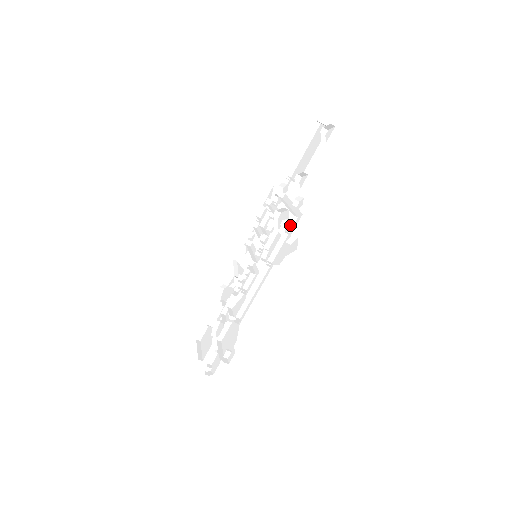
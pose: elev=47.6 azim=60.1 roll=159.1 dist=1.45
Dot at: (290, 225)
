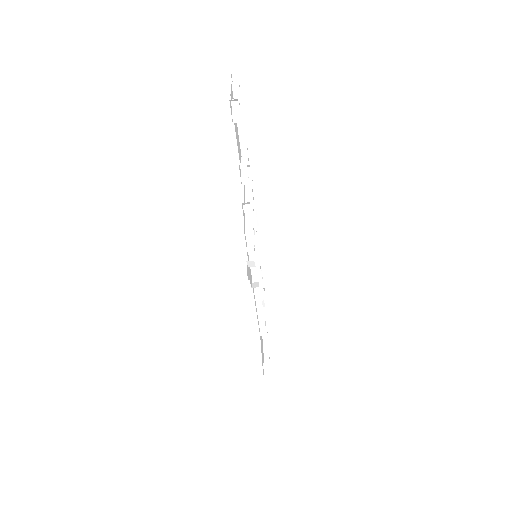
Dot at: (249, 239)
